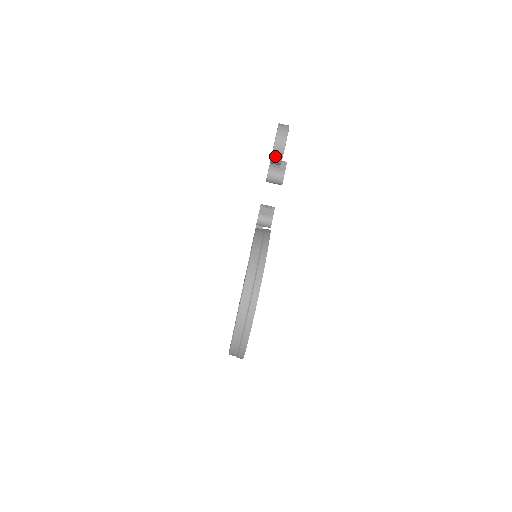
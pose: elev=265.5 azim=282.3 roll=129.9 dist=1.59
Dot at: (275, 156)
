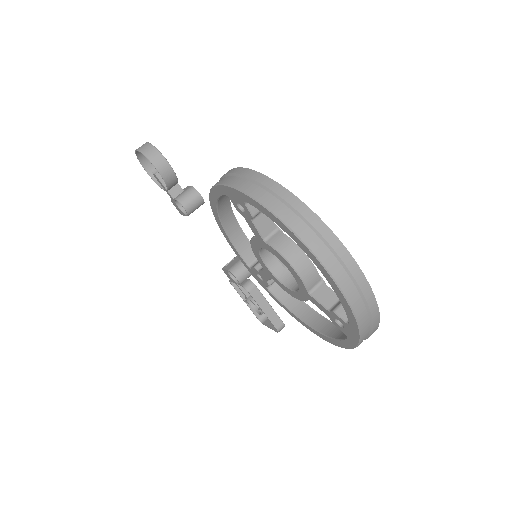
Dot at: (159, 165)
